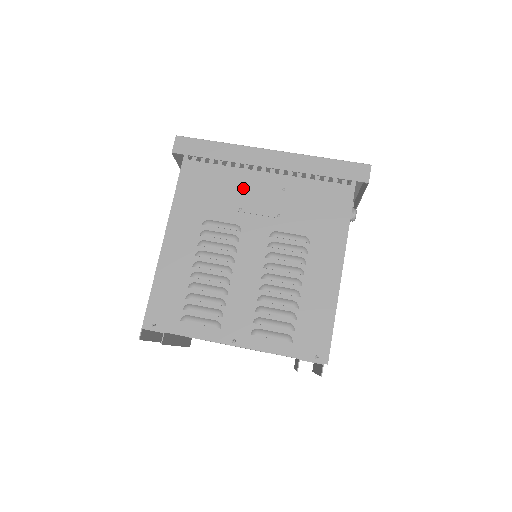
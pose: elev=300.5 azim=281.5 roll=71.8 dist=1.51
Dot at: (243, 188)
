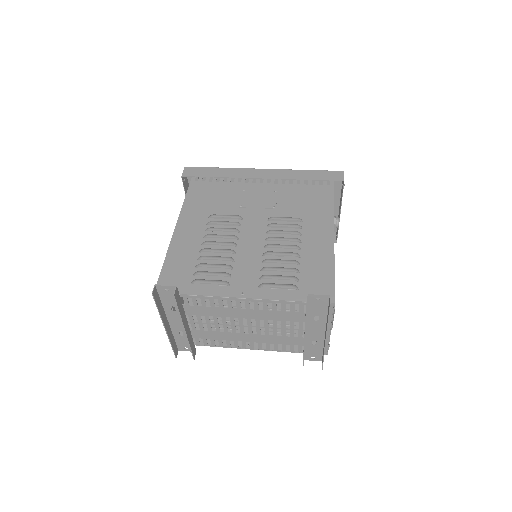
Dot at: (242, 193)
